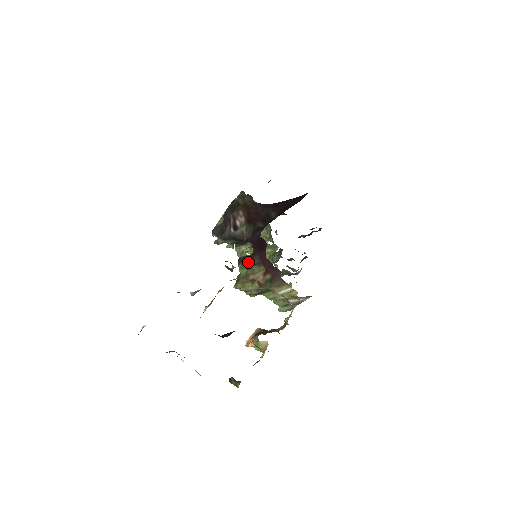
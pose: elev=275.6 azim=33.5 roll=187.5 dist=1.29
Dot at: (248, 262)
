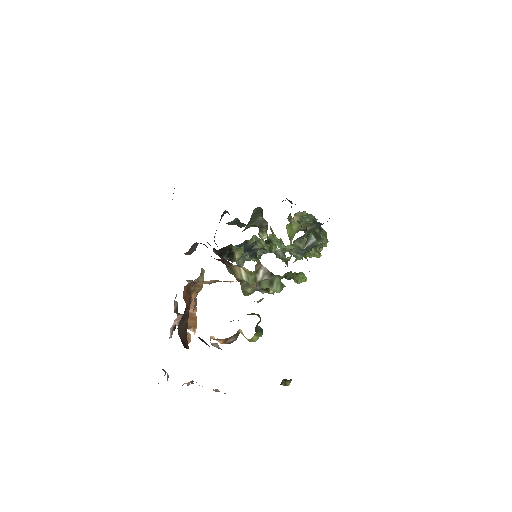
Dot at: occluded
